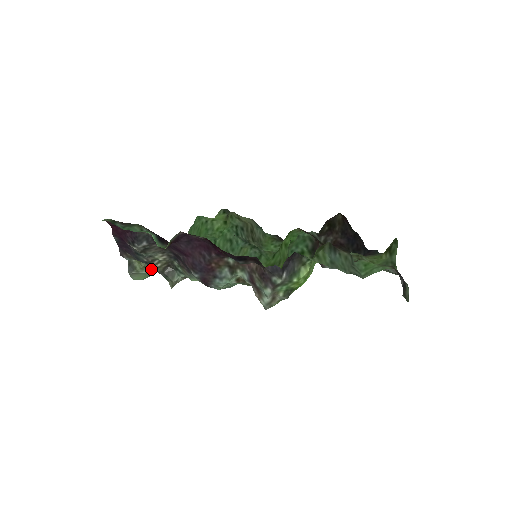
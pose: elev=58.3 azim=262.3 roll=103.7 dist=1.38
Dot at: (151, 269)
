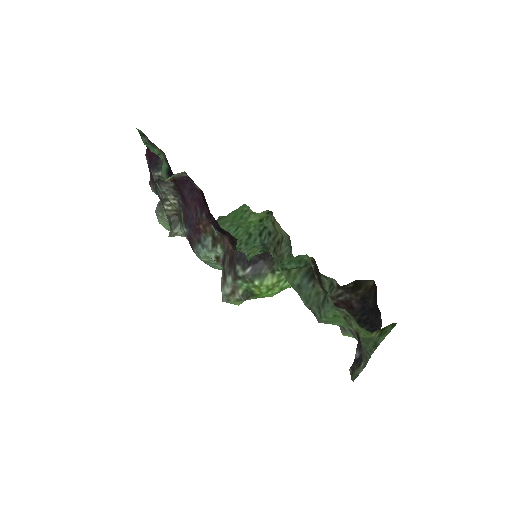
Dot at: occluded
